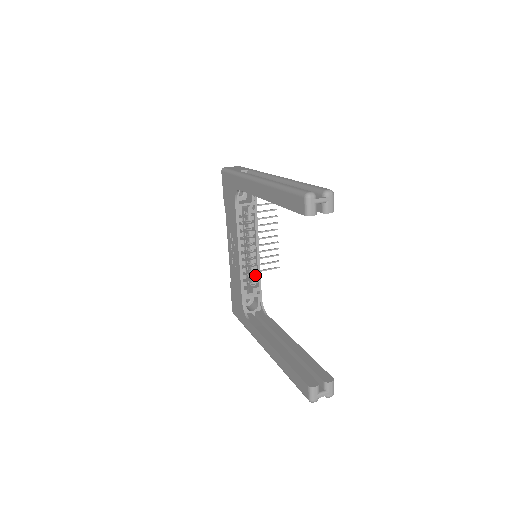
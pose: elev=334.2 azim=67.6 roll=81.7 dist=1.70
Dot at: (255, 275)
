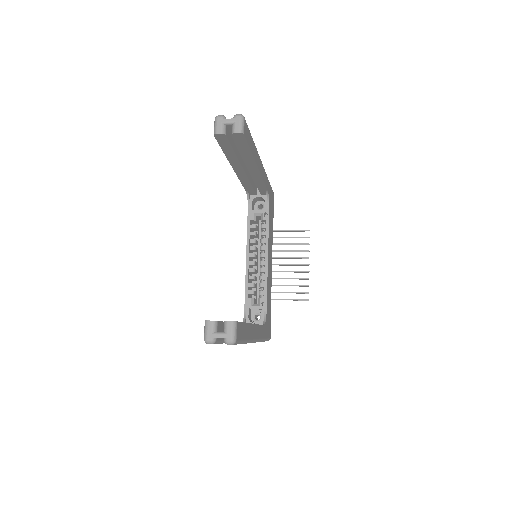
Dot at: (263, 285)
